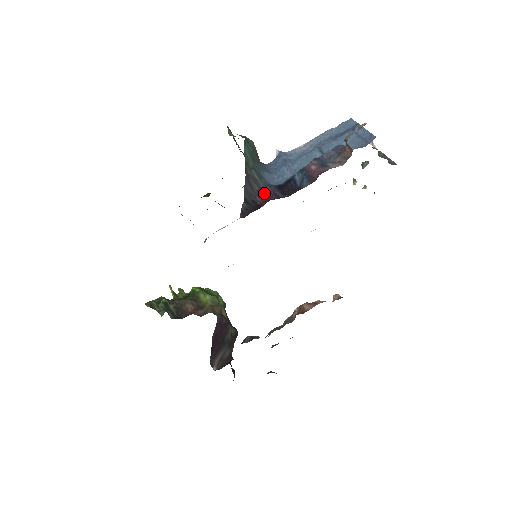
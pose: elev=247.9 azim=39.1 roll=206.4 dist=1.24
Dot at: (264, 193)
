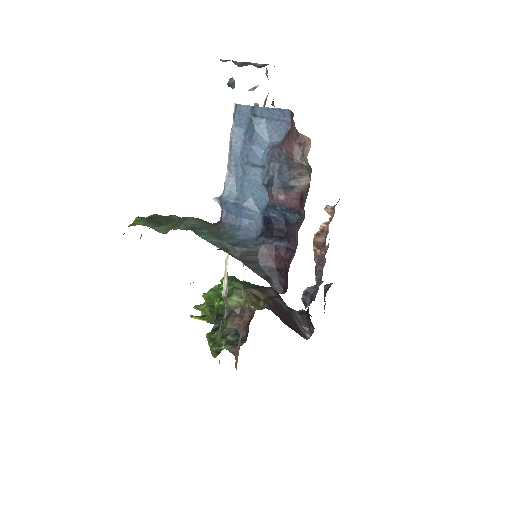
Dot at: (267, 254)
